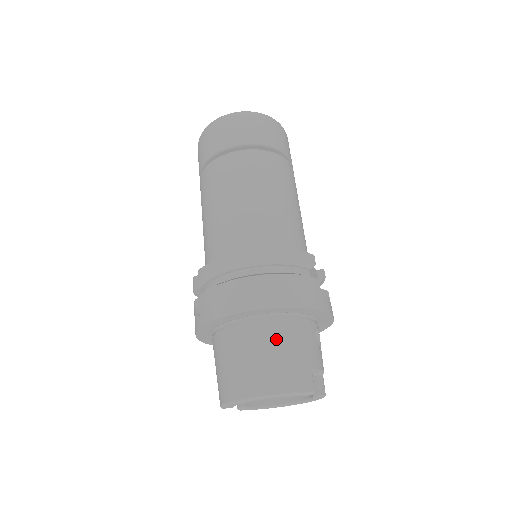
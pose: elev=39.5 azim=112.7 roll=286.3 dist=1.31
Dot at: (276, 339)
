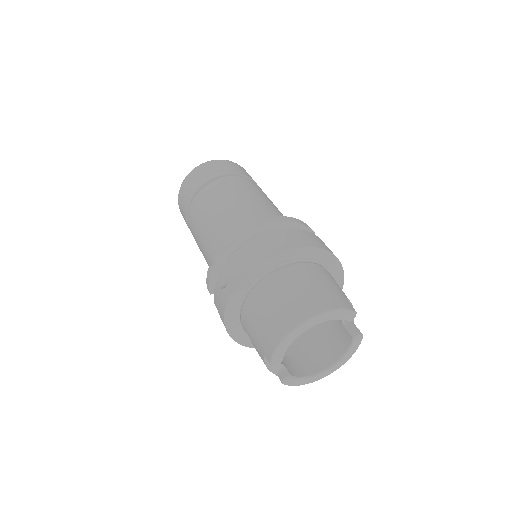
Dot at: (307, 275)
